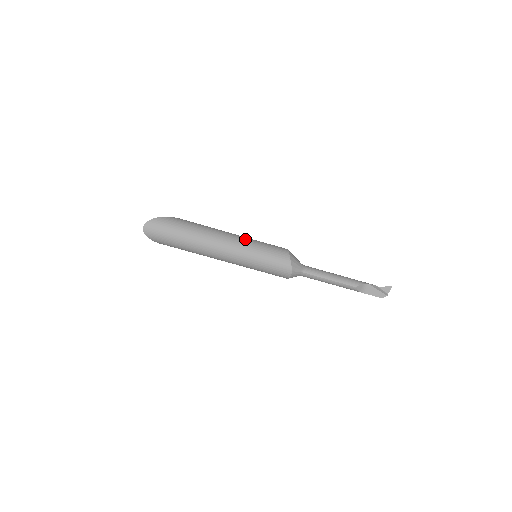
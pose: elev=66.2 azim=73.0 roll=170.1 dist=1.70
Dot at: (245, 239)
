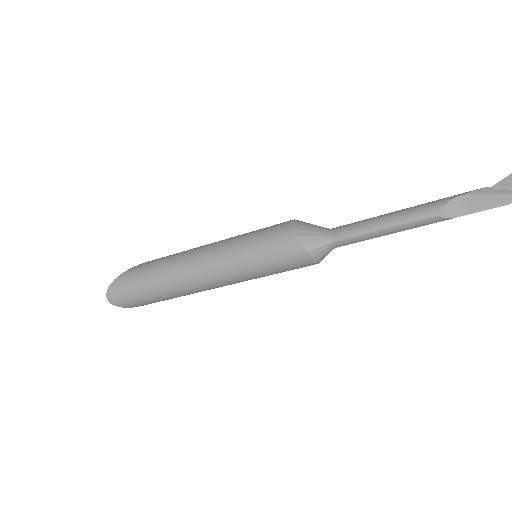
Dot at: (223, 243)
